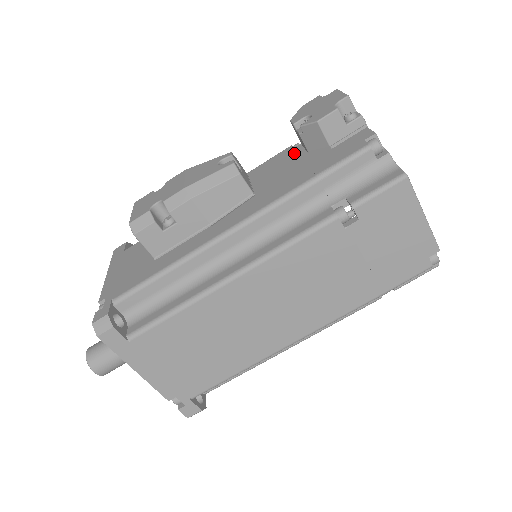
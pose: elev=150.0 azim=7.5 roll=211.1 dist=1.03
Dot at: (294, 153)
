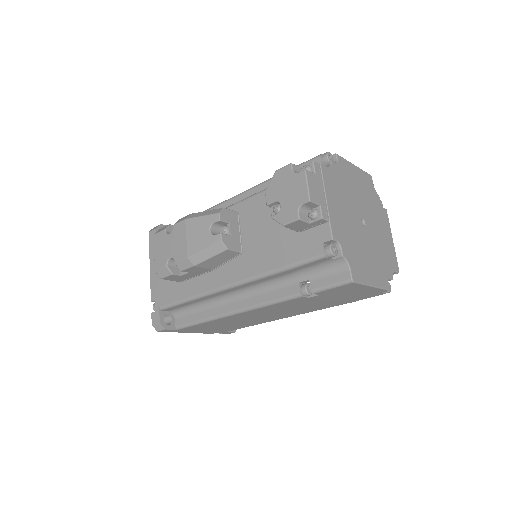
Dot at: occluded
